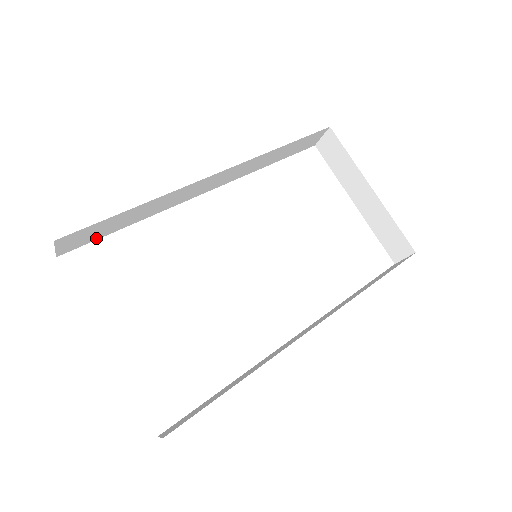
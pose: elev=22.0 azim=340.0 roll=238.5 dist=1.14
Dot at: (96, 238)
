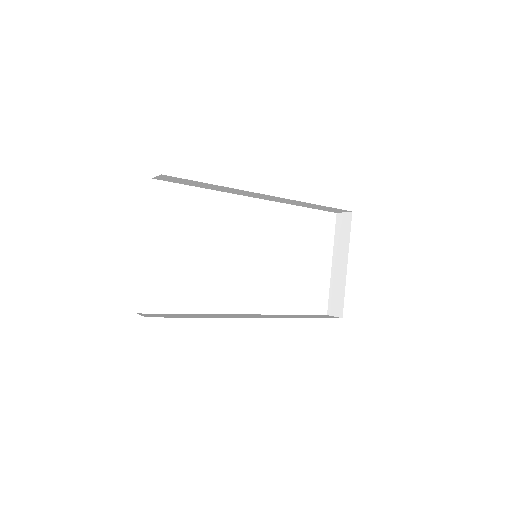
Dot at: (179, 183)
